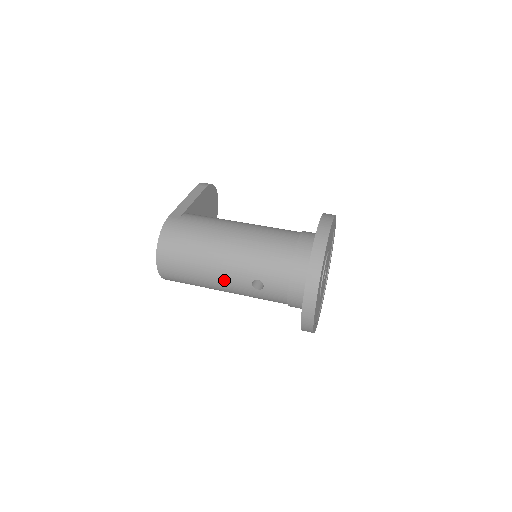
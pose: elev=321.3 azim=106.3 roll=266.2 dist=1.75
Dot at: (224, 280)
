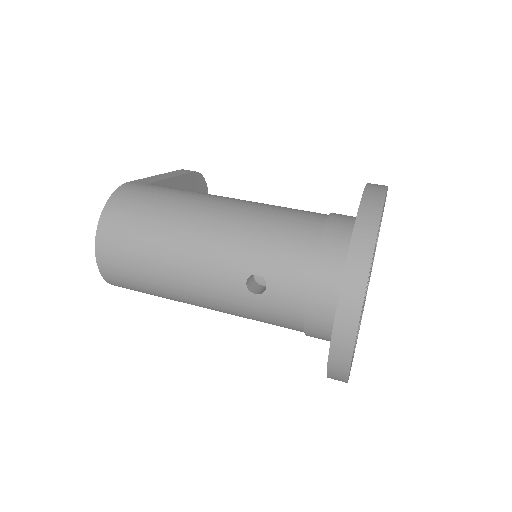
Dot at: (200, 276)
